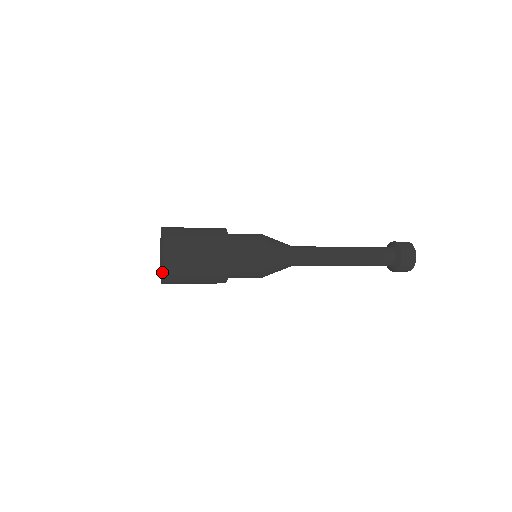
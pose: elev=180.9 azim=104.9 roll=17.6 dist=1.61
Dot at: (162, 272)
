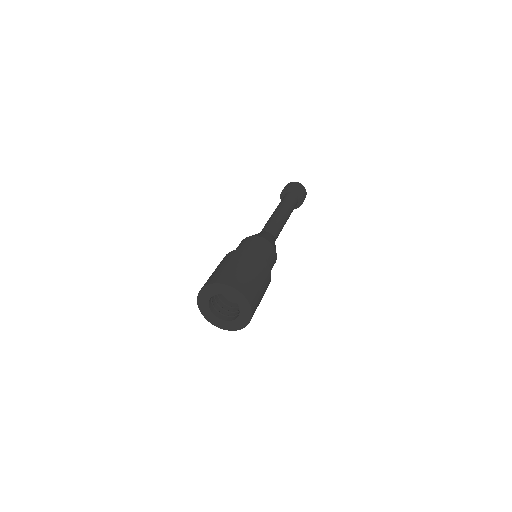
Dot at: (224, 328)
